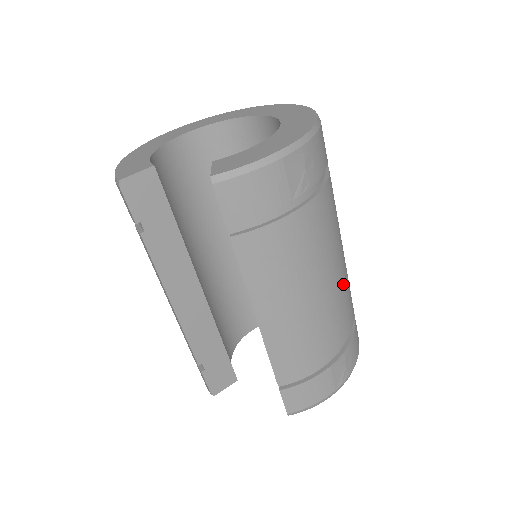
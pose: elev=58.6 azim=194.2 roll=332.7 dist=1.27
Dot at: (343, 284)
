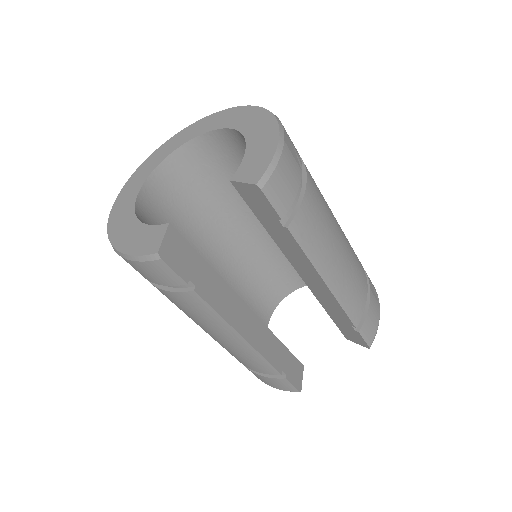
Dot at: occluded
